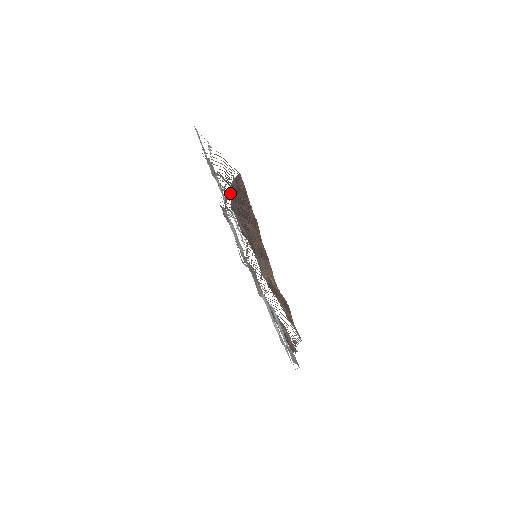
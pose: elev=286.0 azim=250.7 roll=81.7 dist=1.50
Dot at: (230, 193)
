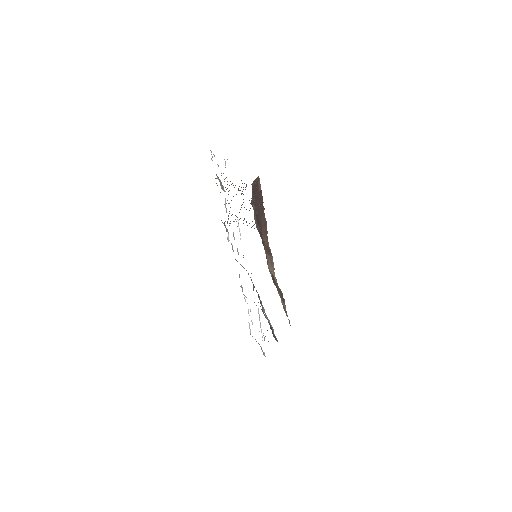
Dot at: occluded
